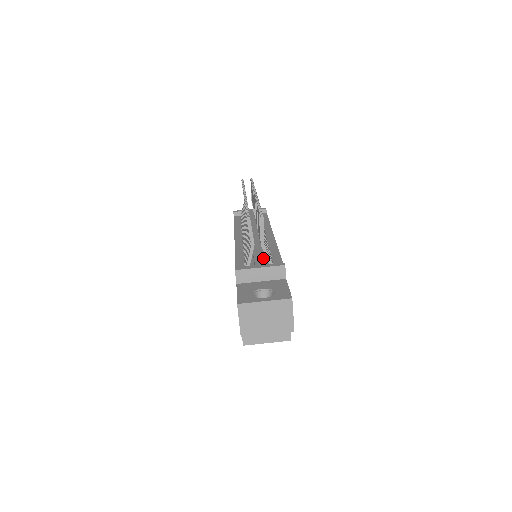
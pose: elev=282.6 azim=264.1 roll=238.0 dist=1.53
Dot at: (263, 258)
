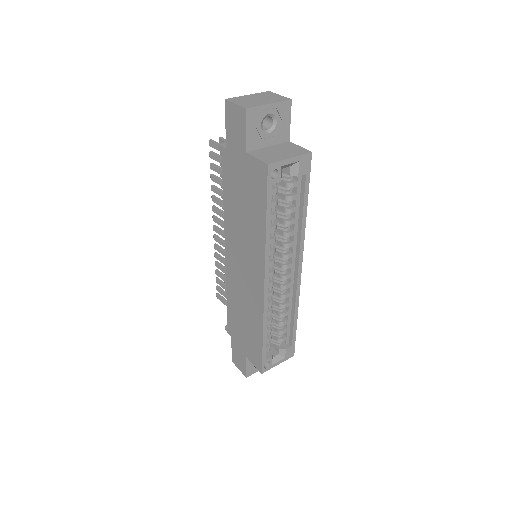
Dot at: occluded
